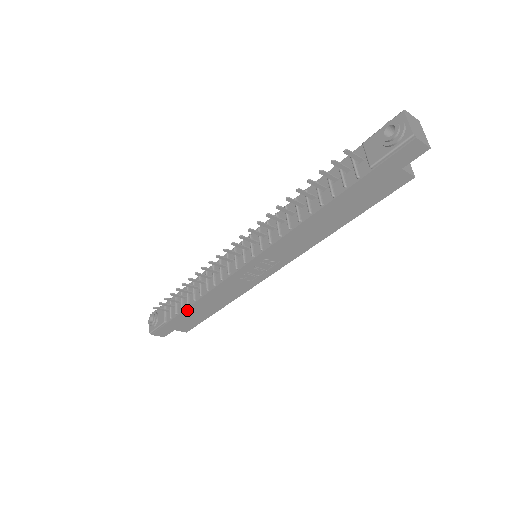
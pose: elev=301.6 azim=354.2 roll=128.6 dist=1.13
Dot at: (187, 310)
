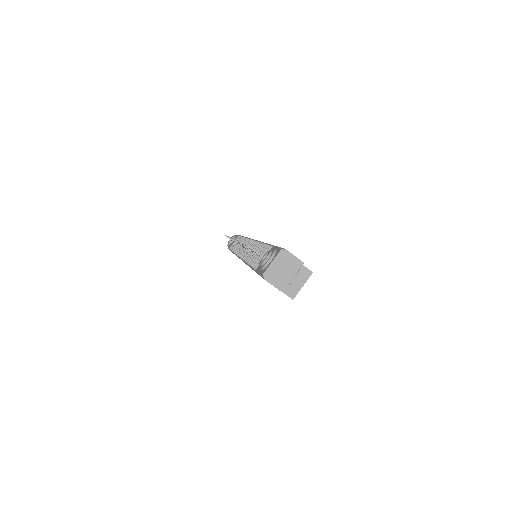
Dot at: occluded
